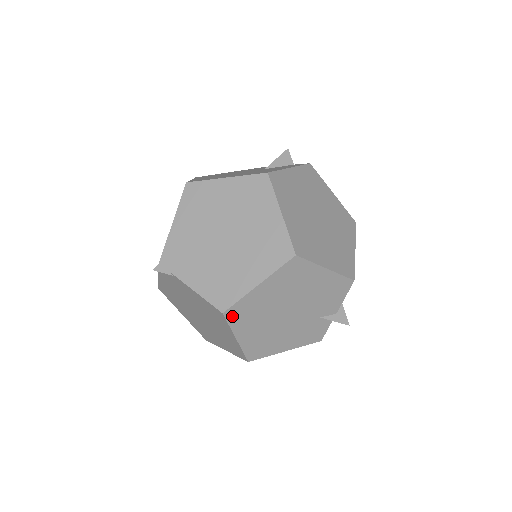
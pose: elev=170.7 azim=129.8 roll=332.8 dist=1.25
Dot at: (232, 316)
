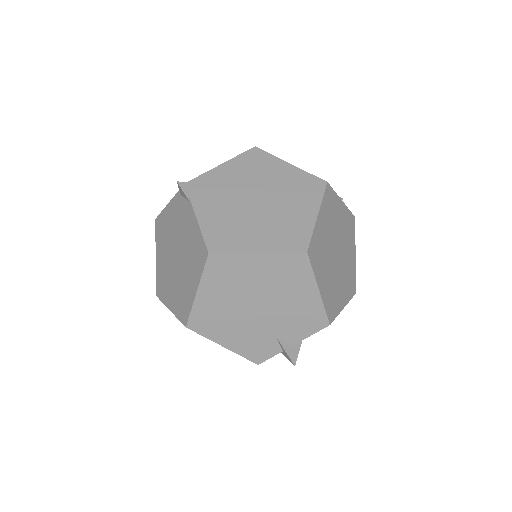
Dot at: (213, 264)
